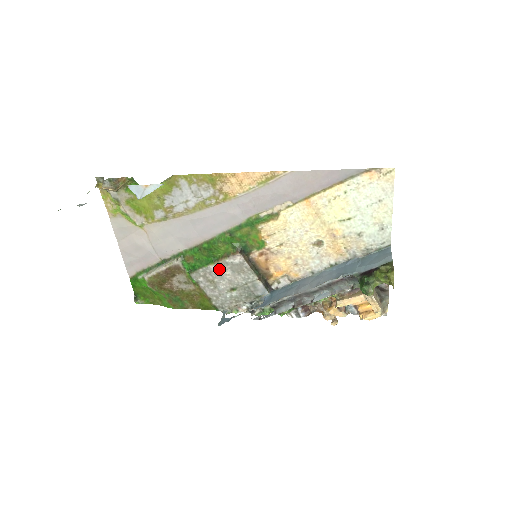
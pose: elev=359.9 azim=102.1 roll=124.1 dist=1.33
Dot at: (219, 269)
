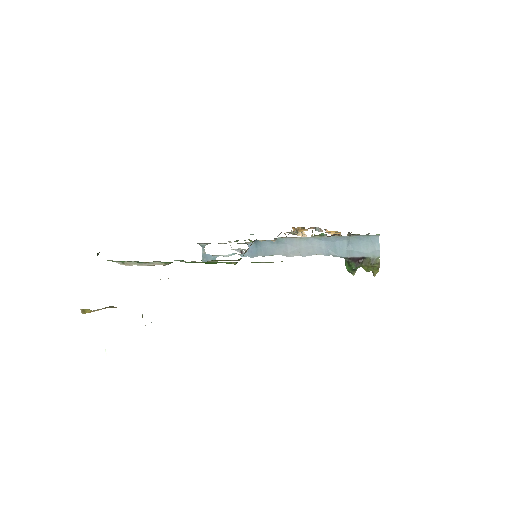
Dot at: occluded
